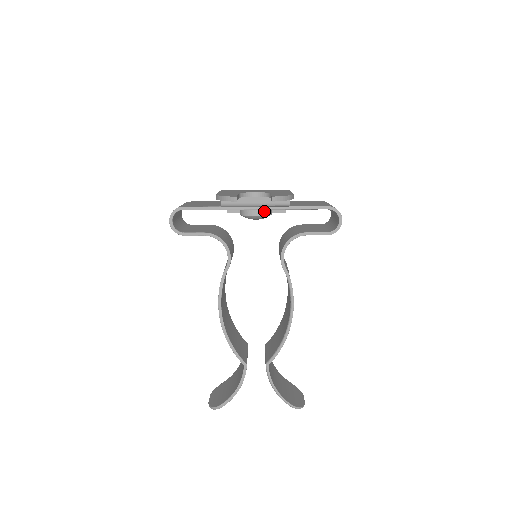
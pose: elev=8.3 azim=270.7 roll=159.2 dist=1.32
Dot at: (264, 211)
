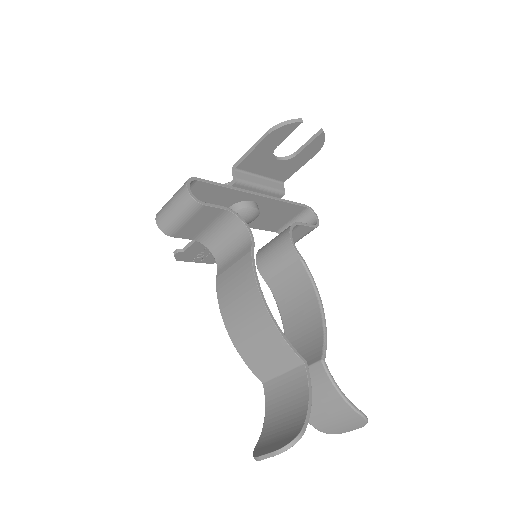
Dot at: (257, 206)
